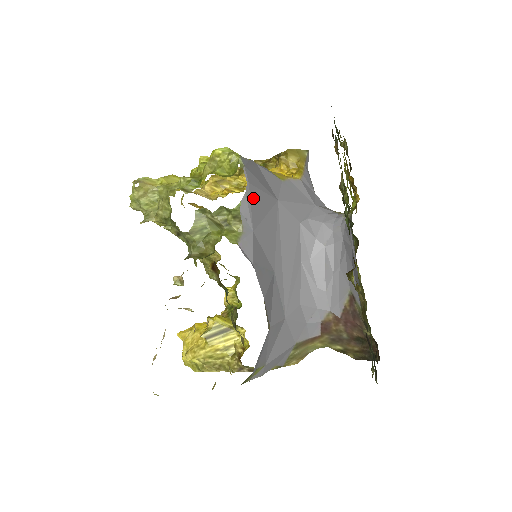
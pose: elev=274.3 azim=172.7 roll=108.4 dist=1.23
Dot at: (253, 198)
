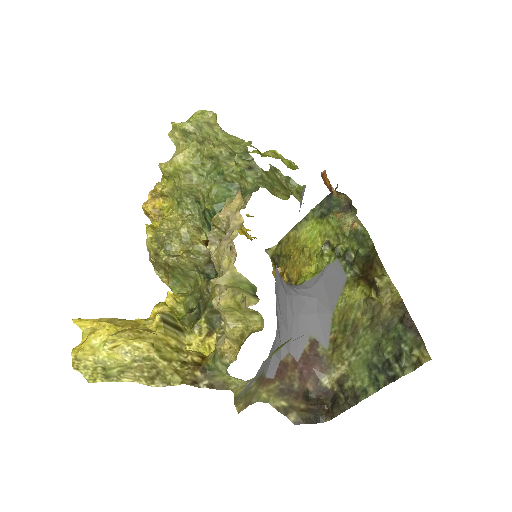
Dot at: occluded
